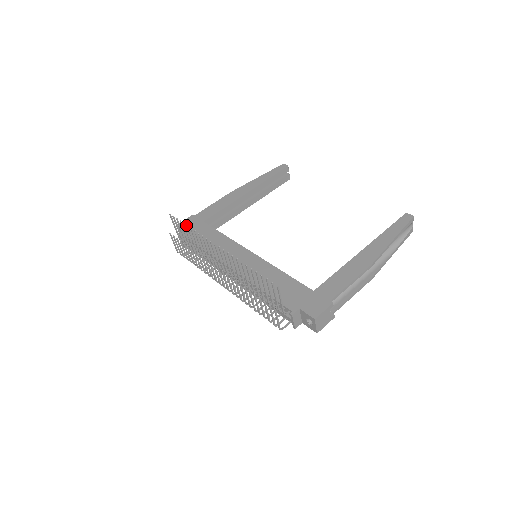
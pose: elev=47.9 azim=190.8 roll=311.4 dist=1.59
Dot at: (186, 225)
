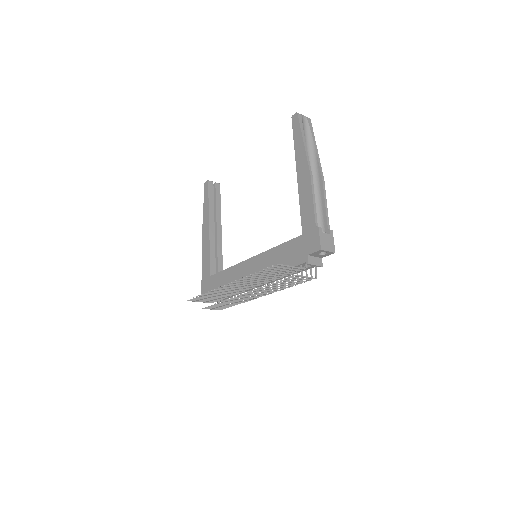
Dot at: (205, 291)
